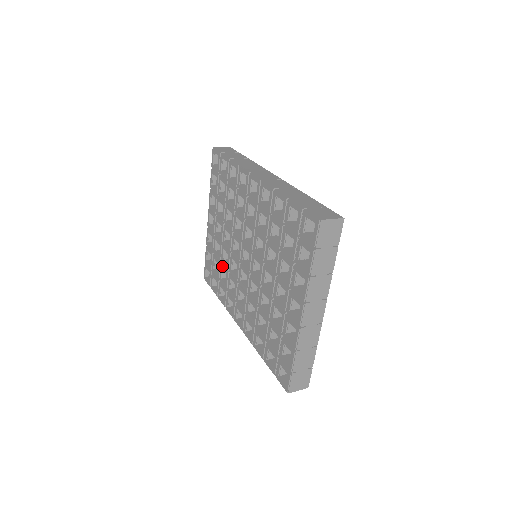
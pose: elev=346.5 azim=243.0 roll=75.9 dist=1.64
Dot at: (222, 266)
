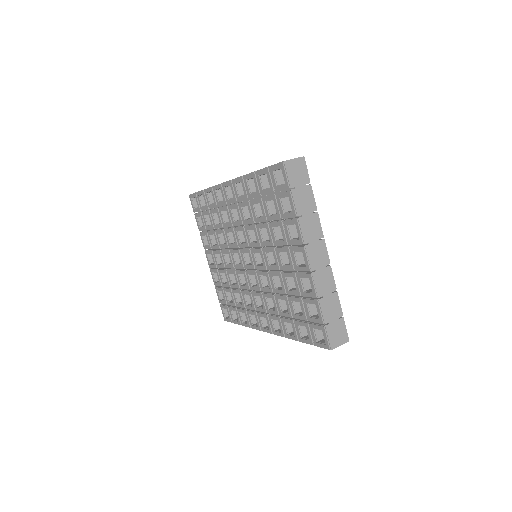
Dot at: (233, 290)
